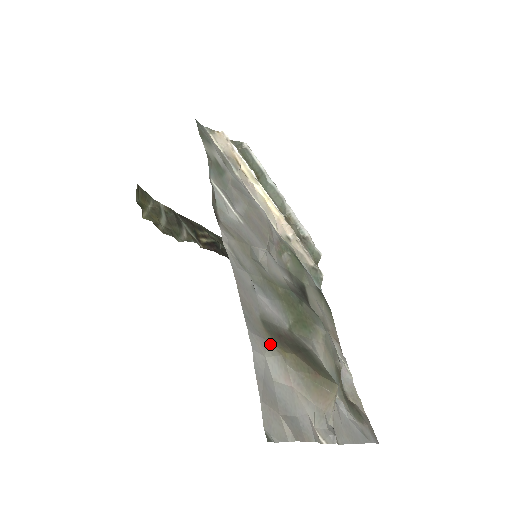
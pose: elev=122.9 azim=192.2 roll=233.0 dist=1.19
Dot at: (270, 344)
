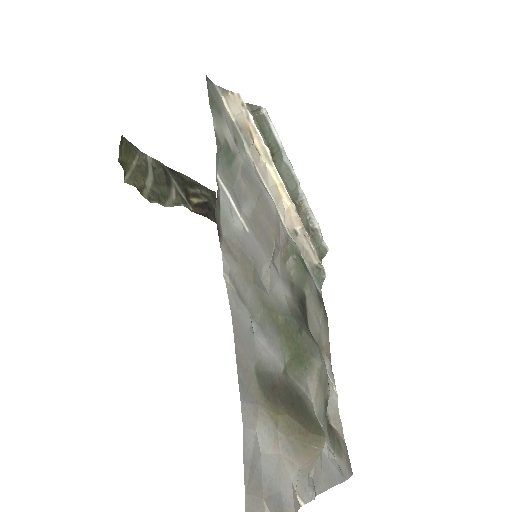
Dot at: (263, 409)
